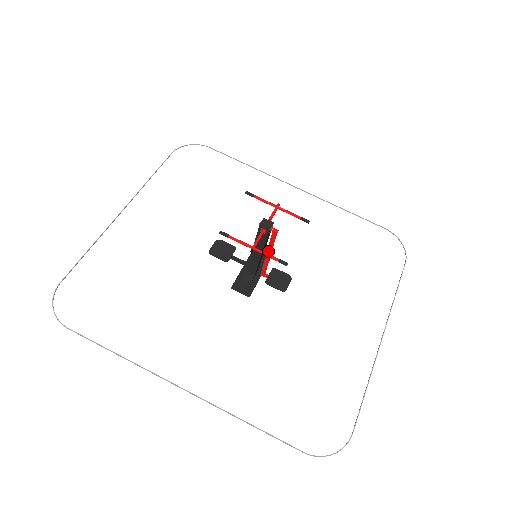
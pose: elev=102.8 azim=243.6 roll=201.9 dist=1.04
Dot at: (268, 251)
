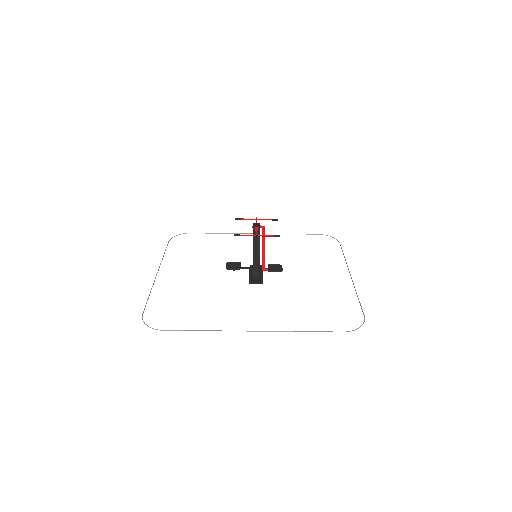
Dot at: (263, 246)
